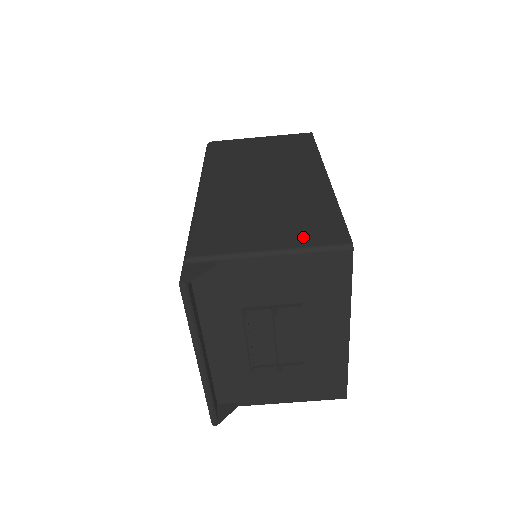
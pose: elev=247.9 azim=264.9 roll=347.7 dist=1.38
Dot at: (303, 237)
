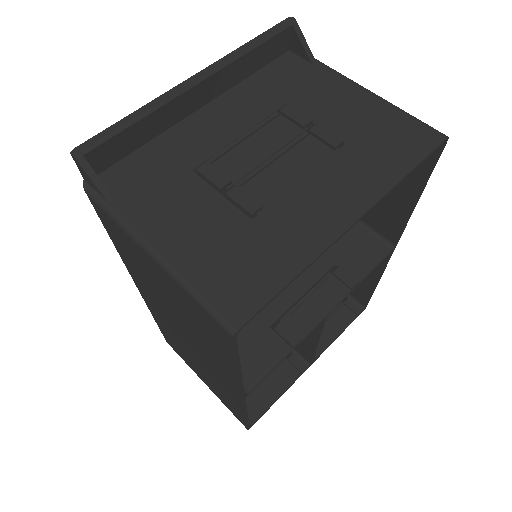
Dot at: occluded
